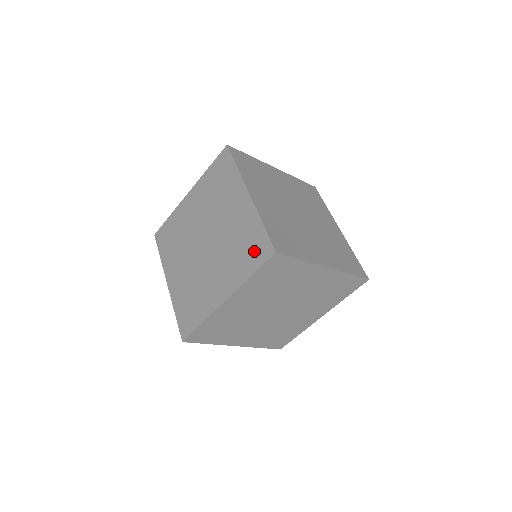
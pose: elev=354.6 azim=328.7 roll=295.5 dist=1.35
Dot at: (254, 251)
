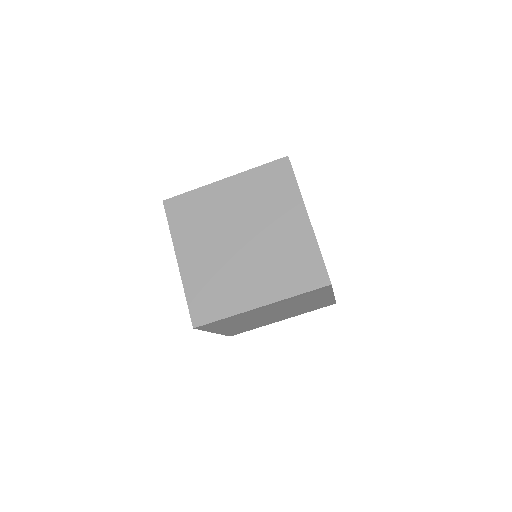
Dot at: (306, 274)
